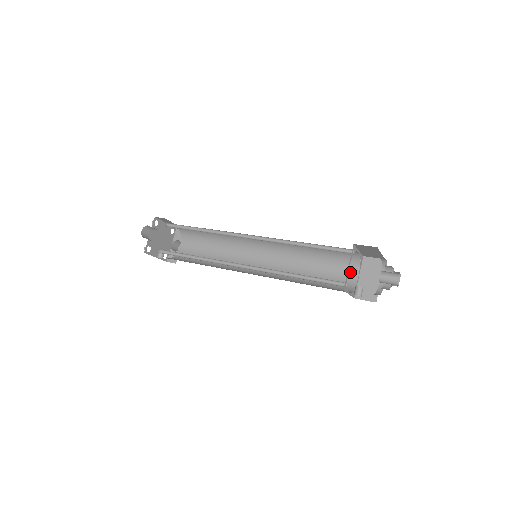
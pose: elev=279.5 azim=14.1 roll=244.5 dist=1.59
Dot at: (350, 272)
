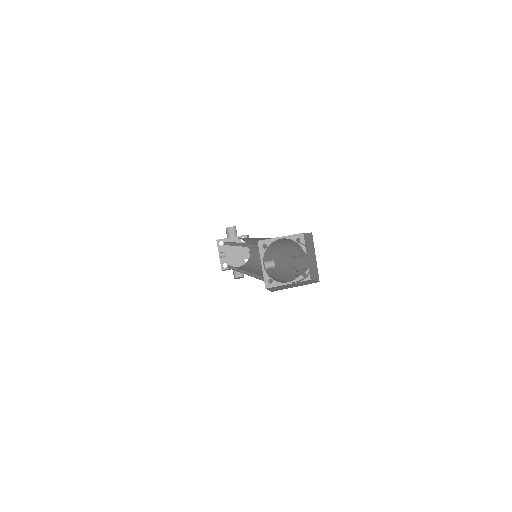
Dot at: (288, 280)
